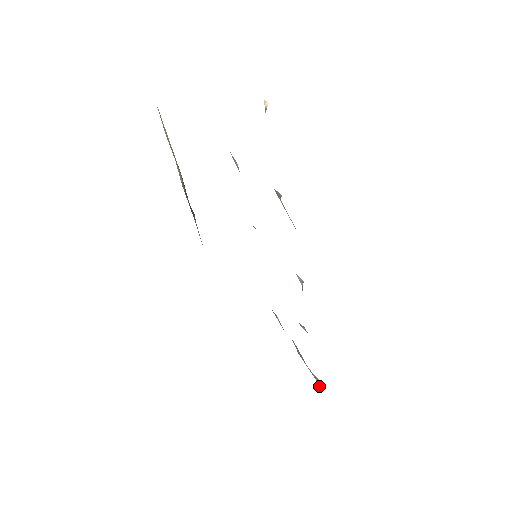
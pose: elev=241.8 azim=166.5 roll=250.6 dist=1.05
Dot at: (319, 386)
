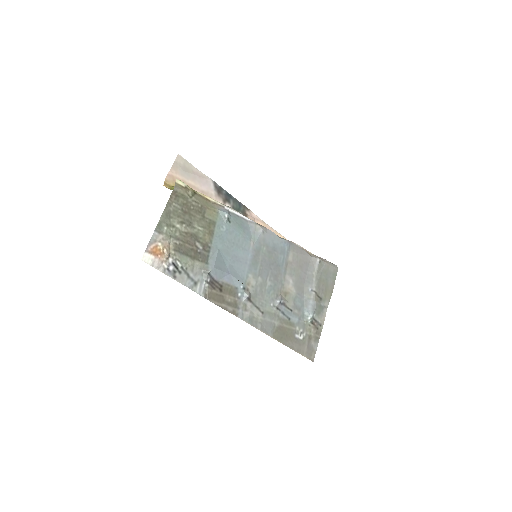
Dot at: (310, 321)
